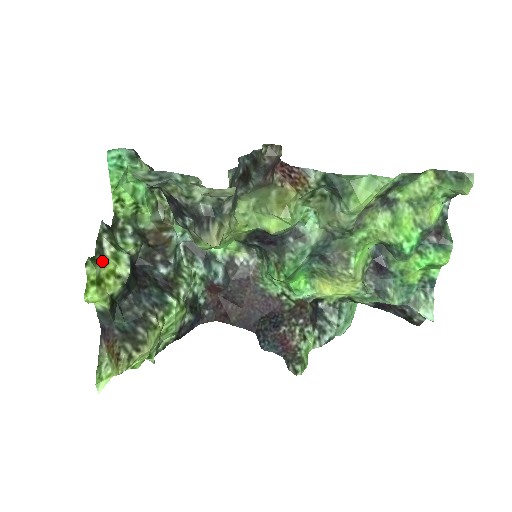
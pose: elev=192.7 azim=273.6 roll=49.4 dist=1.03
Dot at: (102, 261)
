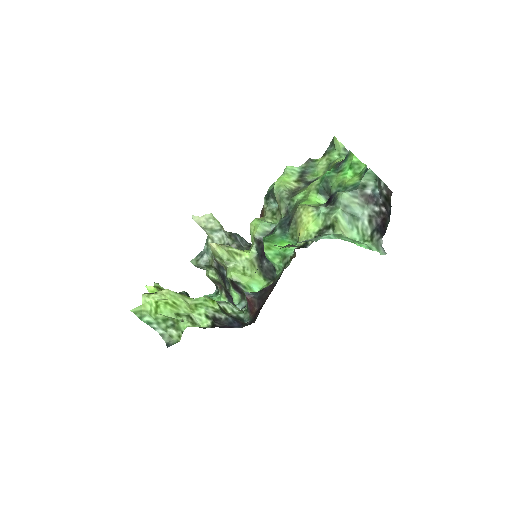
Dot at: occluded
